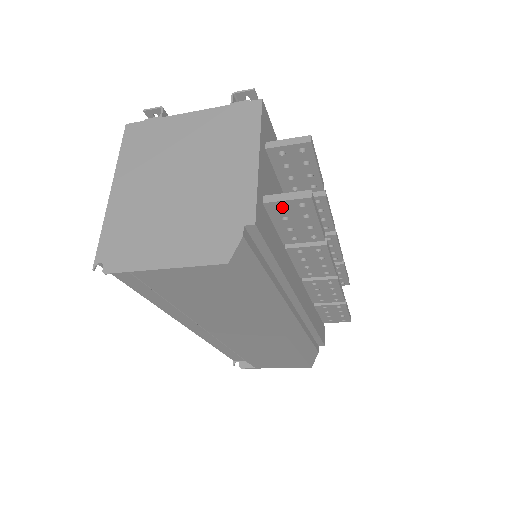
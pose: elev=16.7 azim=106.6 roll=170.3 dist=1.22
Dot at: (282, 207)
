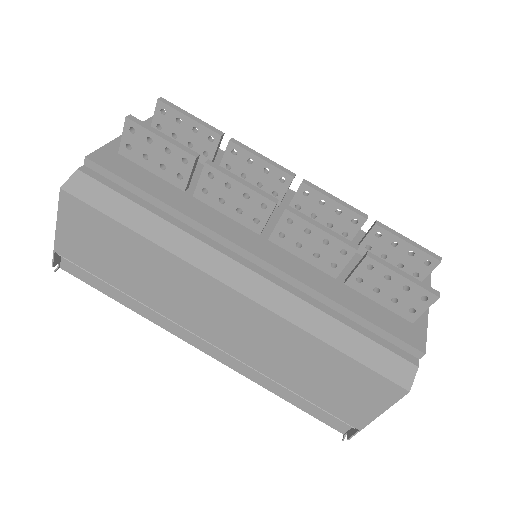
Dot at: (132, 147)
